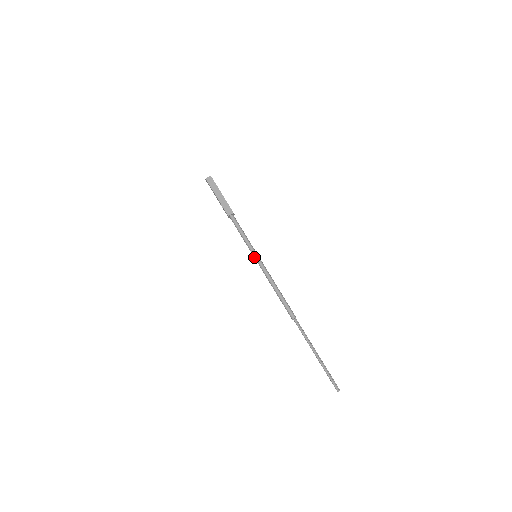
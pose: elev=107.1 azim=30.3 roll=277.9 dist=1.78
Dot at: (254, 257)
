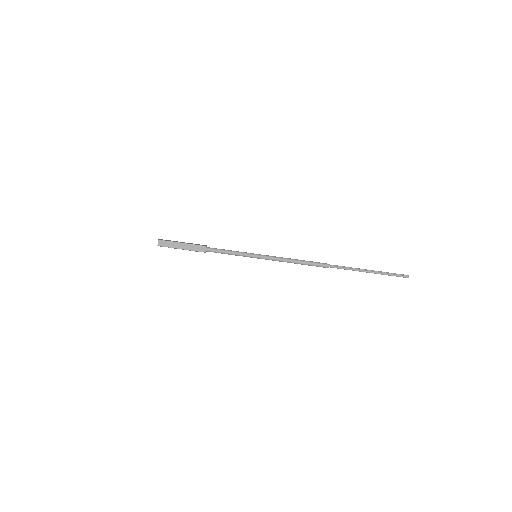
Dot at: occluded
